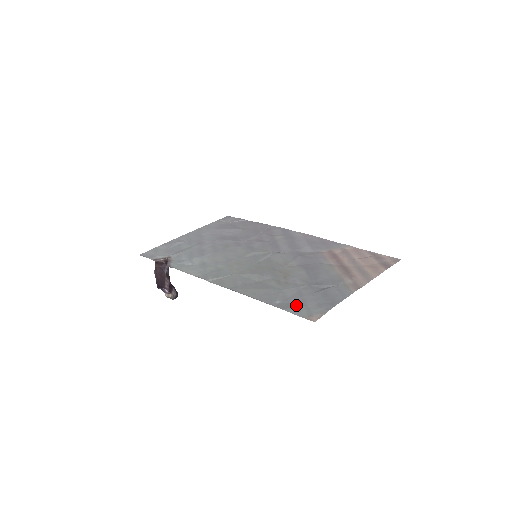
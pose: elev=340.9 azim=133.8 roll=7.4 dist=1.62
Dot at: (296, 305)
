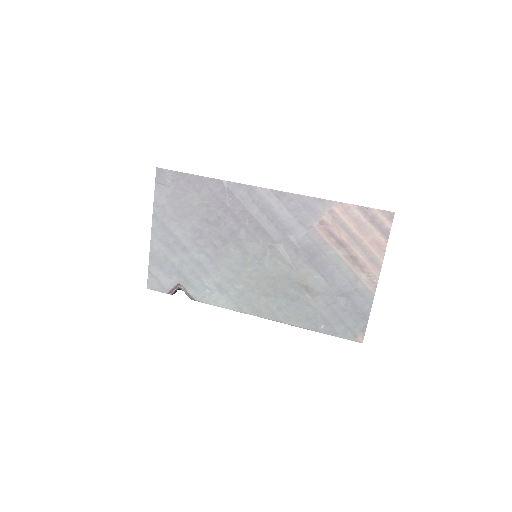
Dot at: (339, 328)
